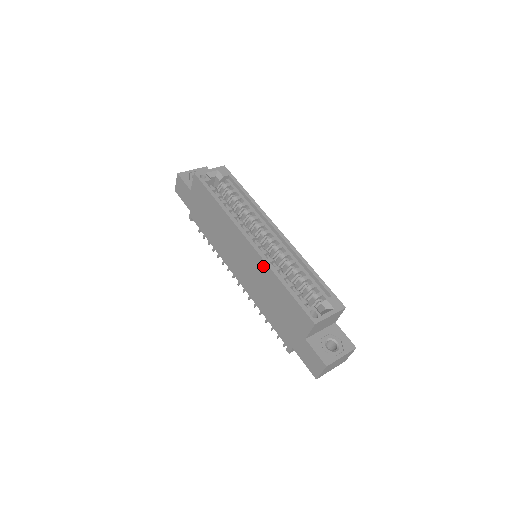
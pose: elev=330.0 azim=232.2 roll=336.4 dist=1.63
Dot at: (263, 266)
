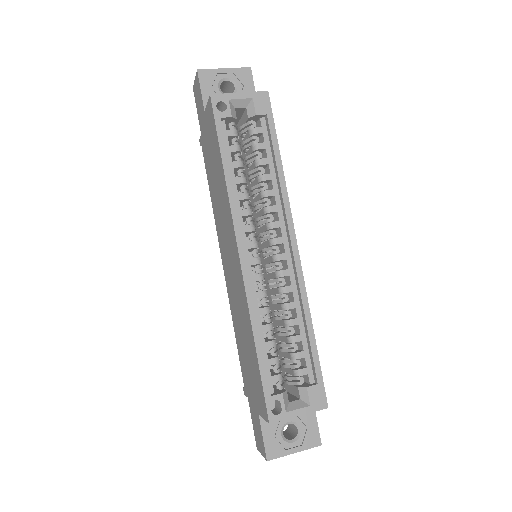
Dot at: (244, 300)
